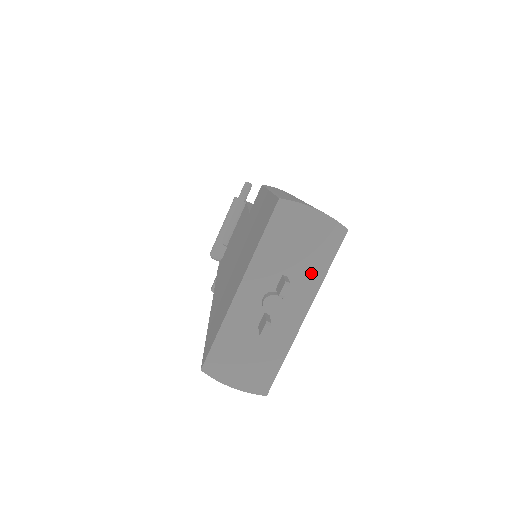
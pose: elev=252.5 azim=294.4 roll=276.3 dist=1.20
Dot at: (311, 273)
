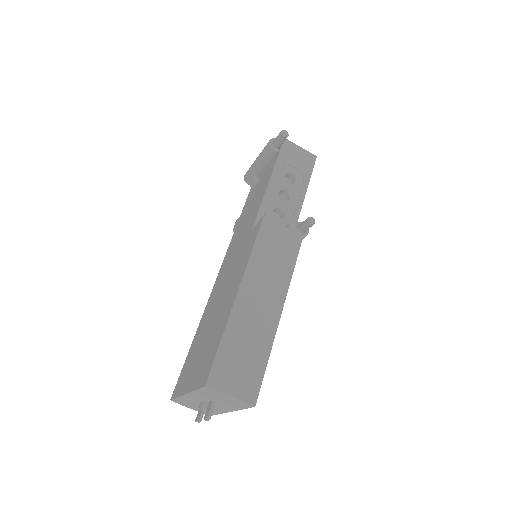
Dot at: (231, 406)
